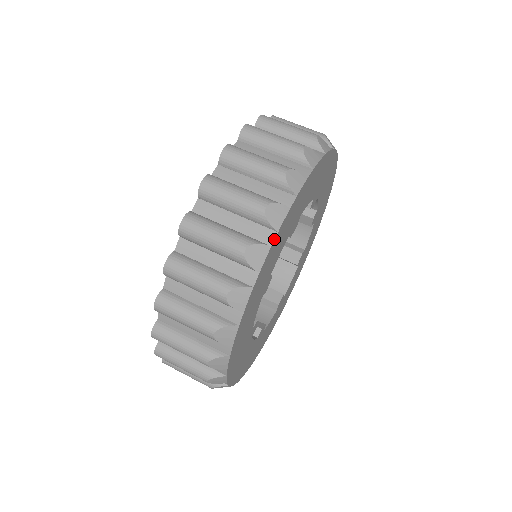
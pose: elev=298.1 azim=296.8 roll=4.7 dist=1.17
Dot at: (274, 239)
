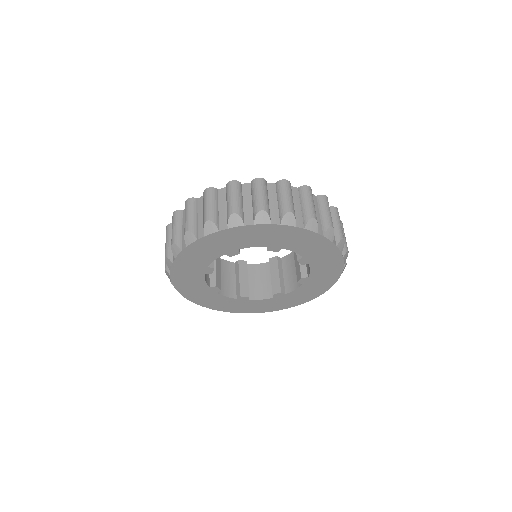
Dot at: (249, 225)
